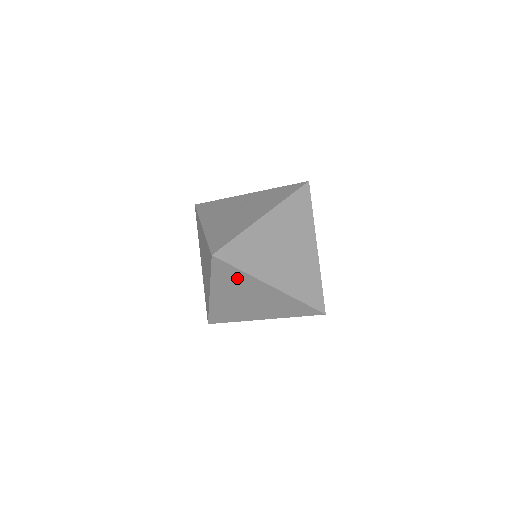
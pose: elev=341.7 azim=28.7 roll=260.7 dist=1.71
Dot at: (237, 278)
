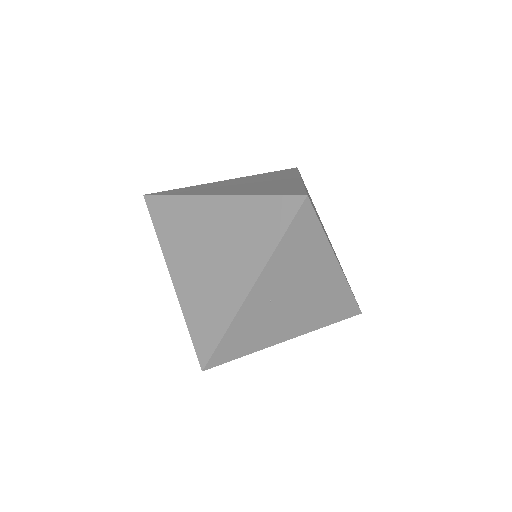
Dot at: (178, 215)
